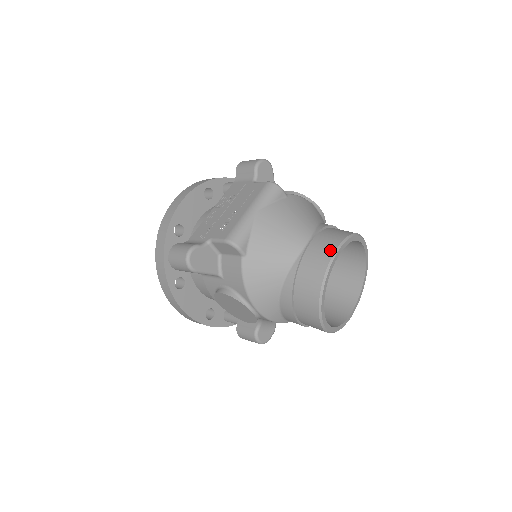
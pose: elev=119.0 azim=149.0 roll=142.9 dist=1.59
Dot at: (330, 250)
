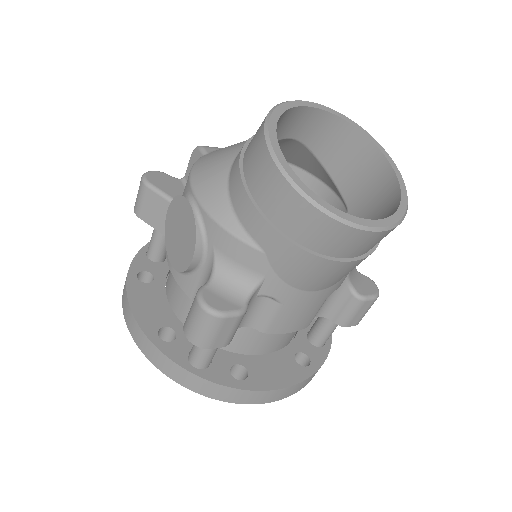
Dot at: occluded
